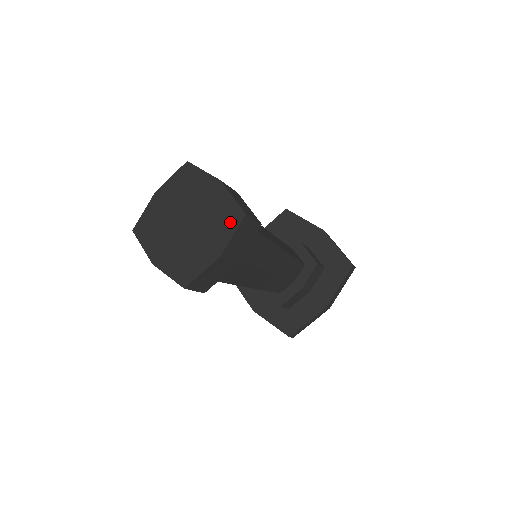
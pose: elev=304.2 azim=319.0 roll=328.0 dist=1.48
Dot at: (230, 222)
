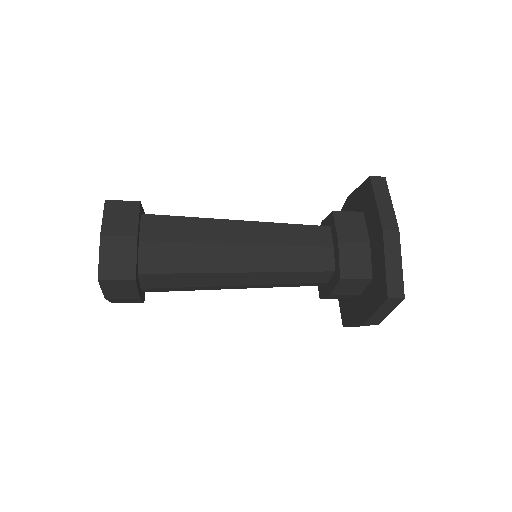
Dot at: occluded
